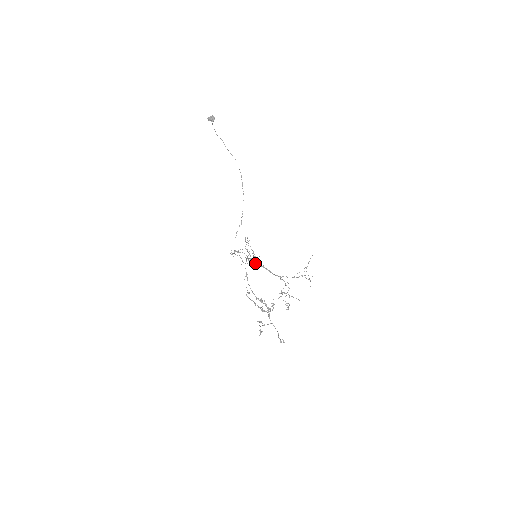
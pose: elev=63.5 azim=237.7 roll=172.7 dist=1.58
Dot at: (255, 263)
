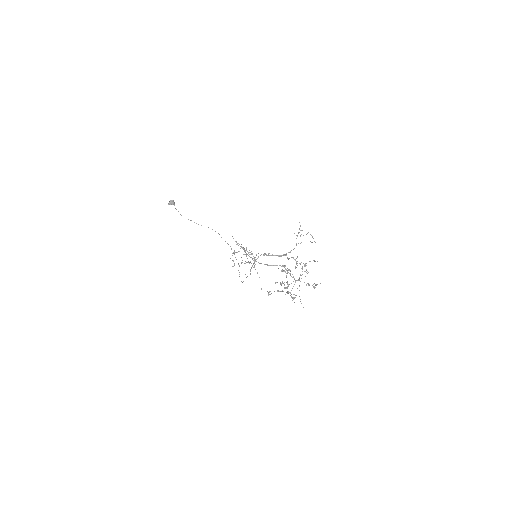
Dot at: (257, 258)
